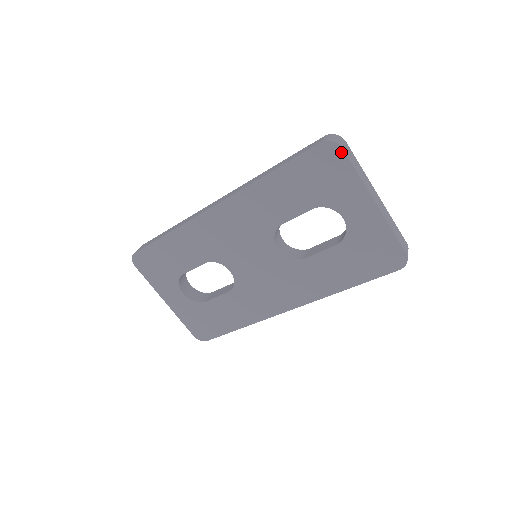
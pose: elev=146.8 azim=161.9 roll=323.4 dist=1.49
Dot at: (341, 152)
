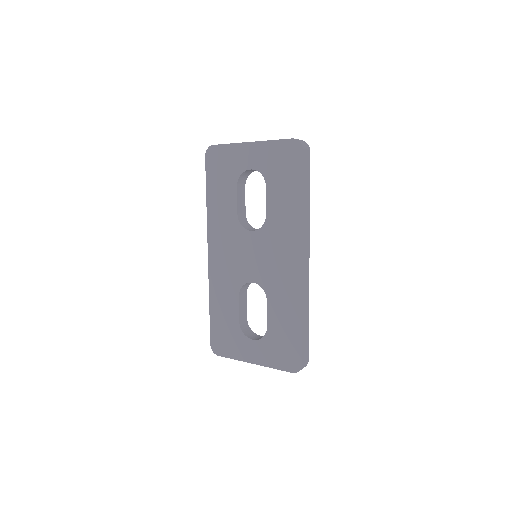
Dot at: (215, 147)
